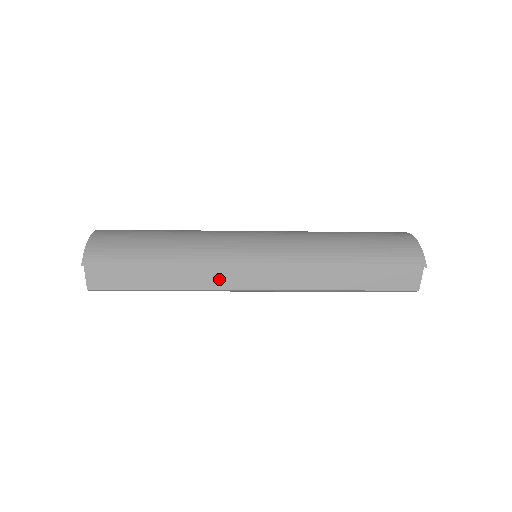
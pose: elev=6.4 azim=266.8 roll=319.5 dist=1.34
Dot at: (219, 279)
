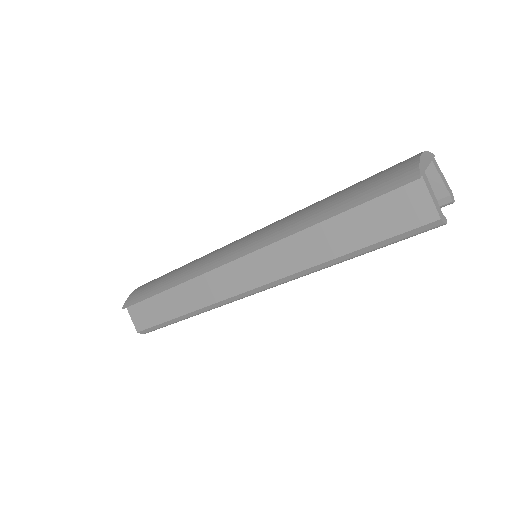
Dot at: (215, 289)
